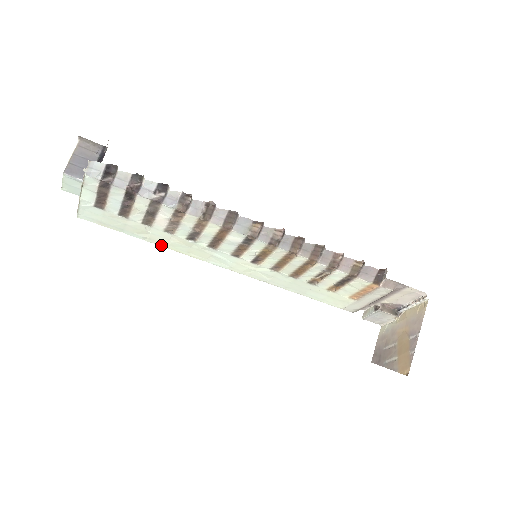
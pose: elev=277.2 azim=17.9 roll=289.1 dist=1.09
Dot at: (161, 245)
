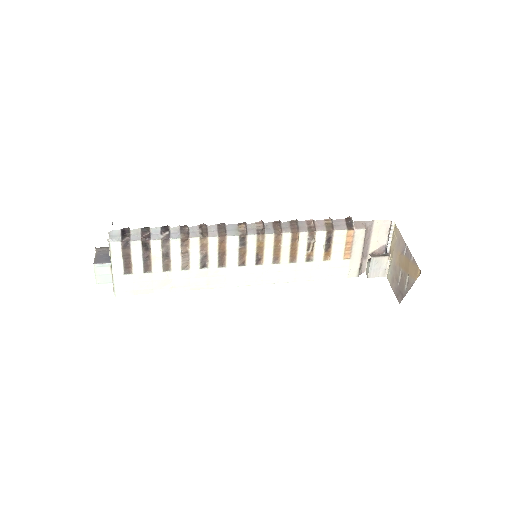
Dot at: (185, 290)
